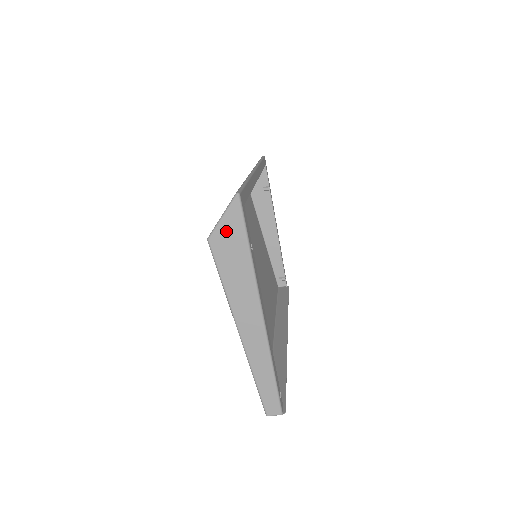
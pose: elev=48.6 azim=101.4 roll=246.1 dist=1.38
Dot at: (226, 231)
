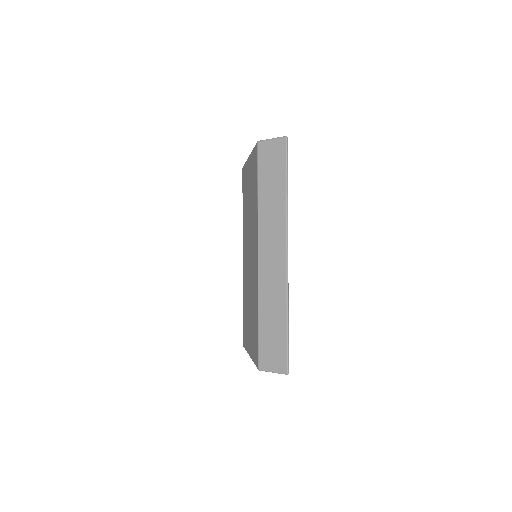
Dot at: occluded
